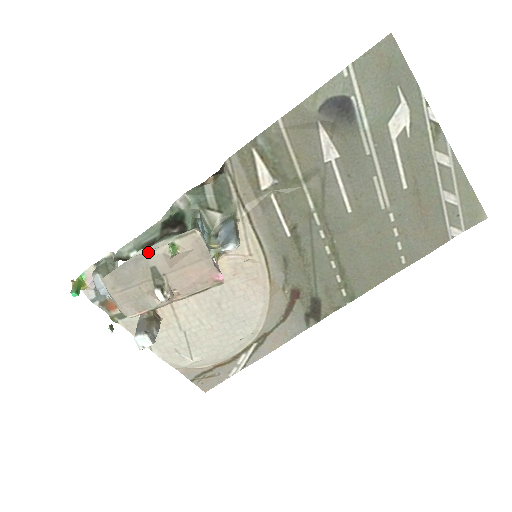
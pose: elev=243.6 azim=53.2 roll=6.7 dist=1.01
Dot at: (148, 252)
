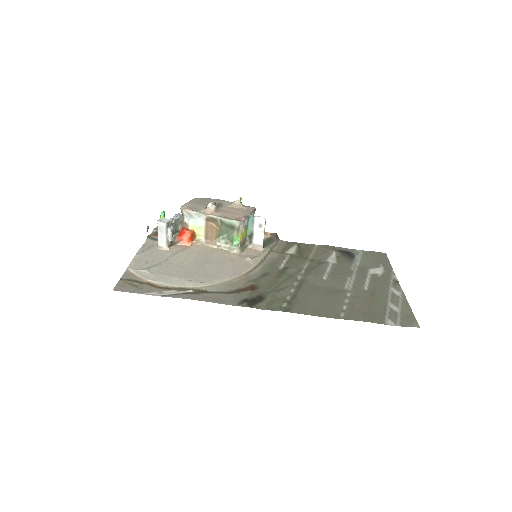
Dot at: (227, 201)
